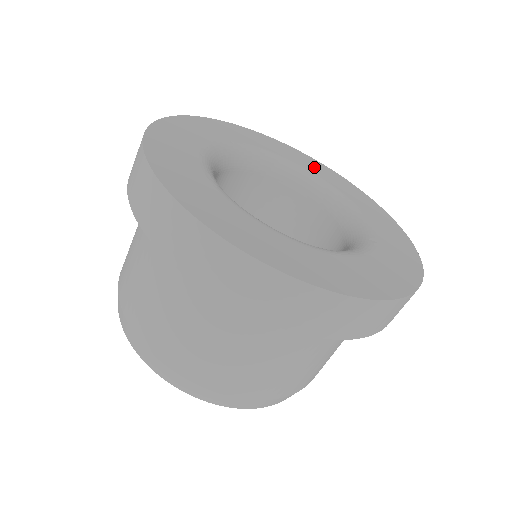
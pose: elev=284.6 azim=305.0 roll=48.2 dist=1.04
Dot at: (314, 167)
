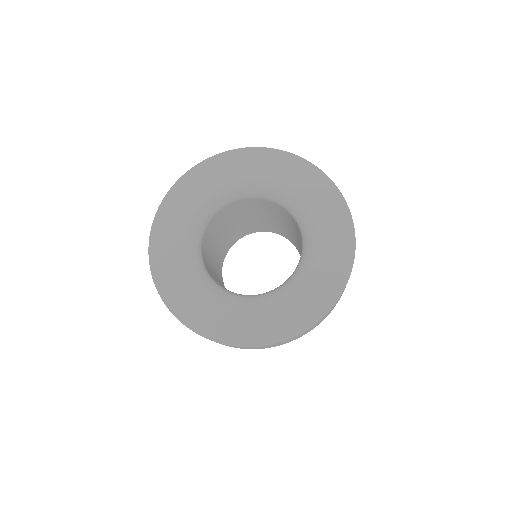
Dot at: (230, 170)
